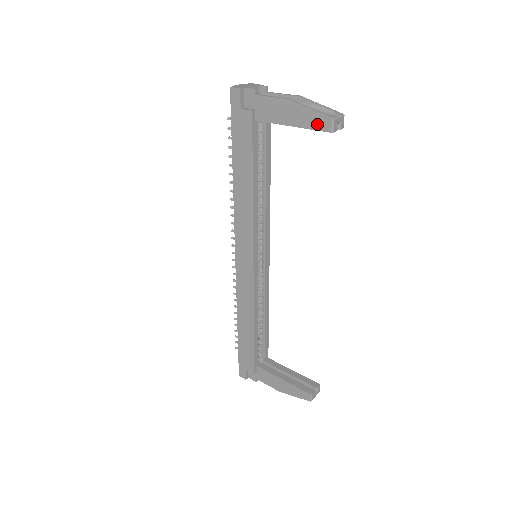
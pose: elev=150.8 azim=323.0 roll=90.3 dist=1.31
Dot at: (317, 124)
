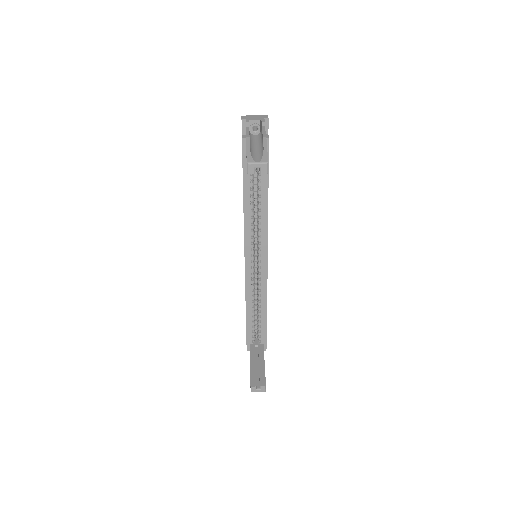
Dot at: occluded
